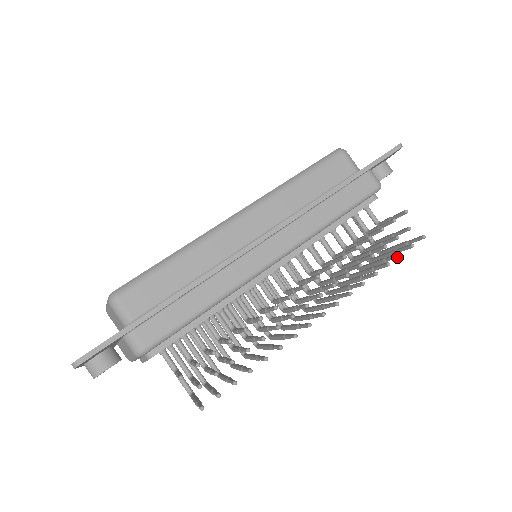
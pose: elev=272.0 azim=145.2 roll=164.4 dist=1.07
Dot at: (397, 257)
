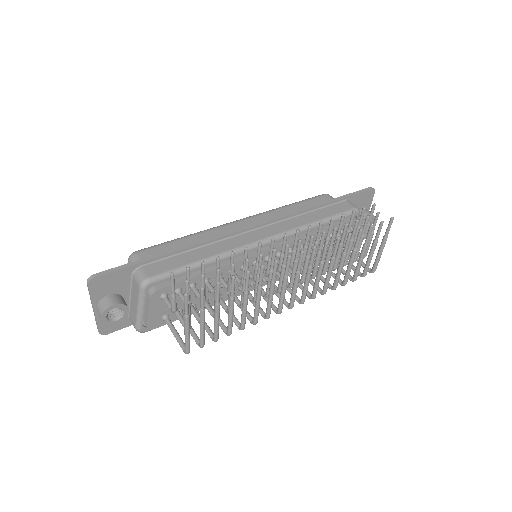
Dot at: (370, 230)
